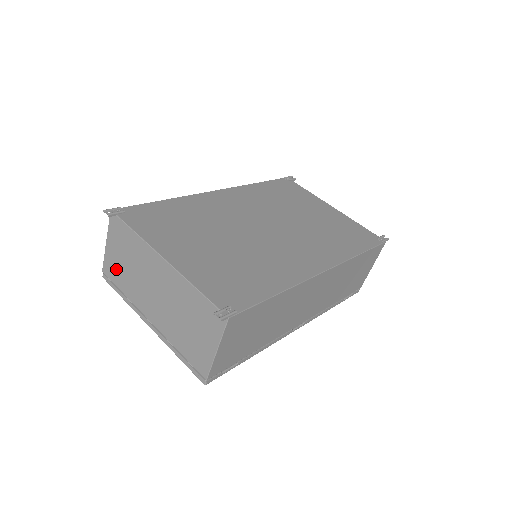
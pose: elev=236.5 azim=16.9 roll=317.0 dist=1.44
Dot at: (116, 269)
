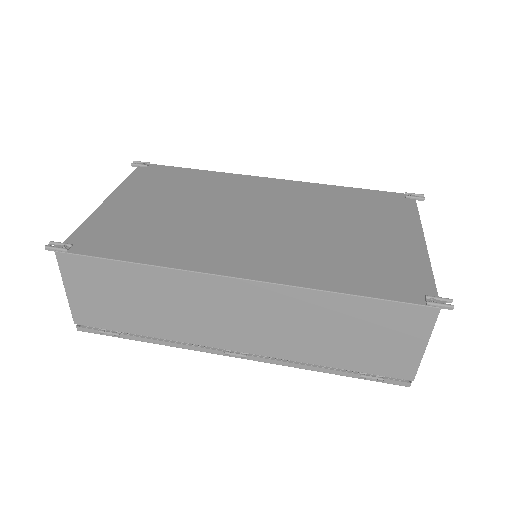
Dot at: occluded
